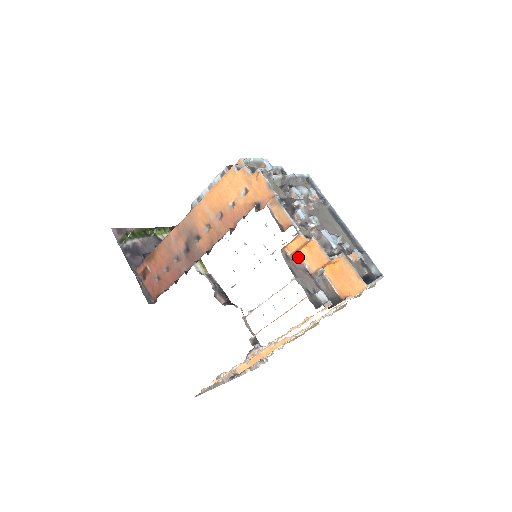
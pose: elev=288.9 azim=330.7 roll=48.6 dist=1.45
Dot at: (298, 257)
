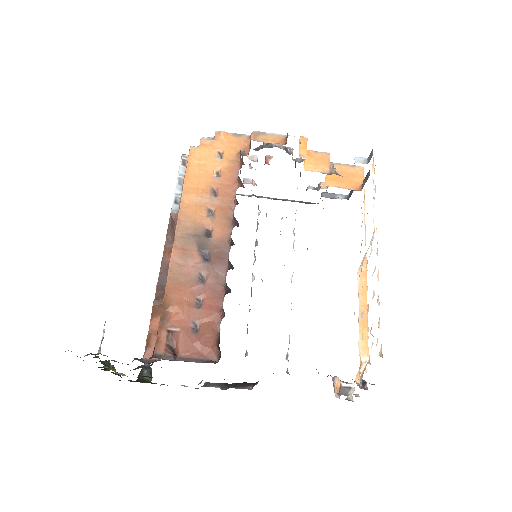
Dot at: (308, 170)
